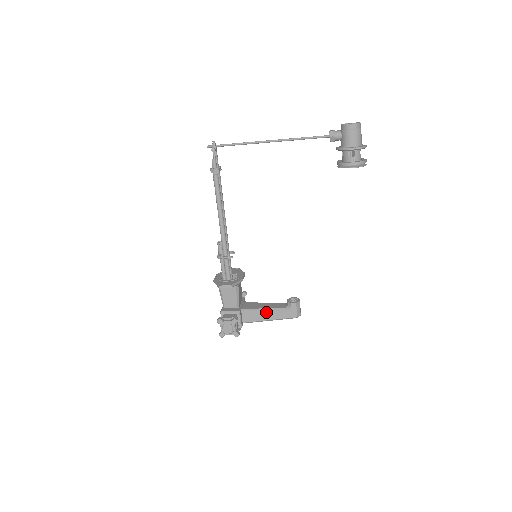
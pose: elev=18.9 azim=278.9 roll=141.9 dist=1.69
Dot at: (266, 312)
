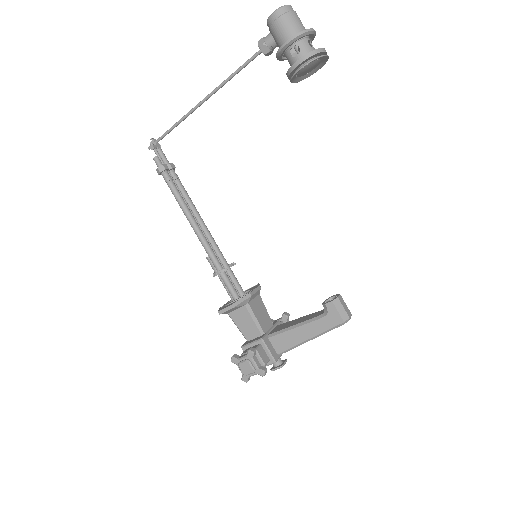
Dot at: (299, 329)
